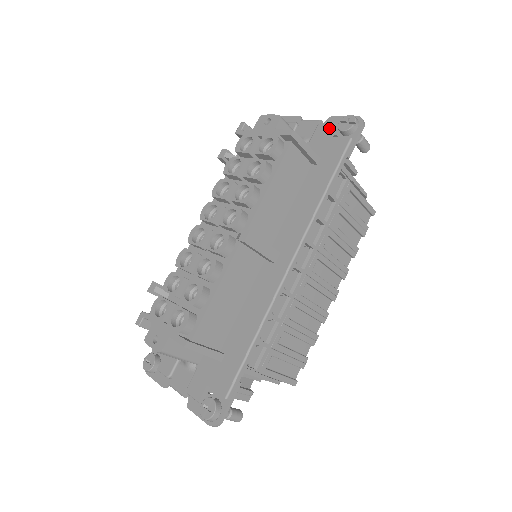
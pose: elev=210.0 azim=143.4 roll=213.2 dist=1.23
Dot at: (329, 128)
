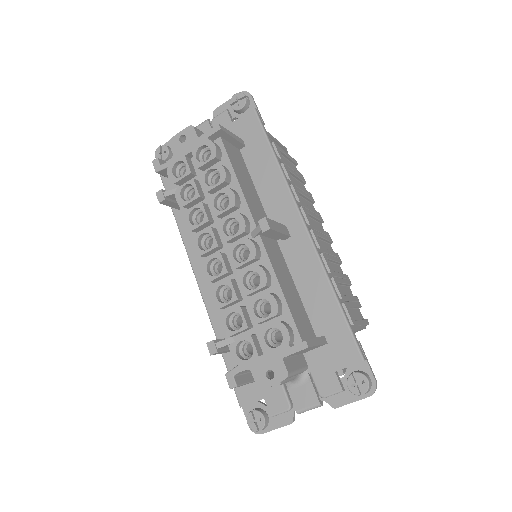
Dot at: (225, 116)
